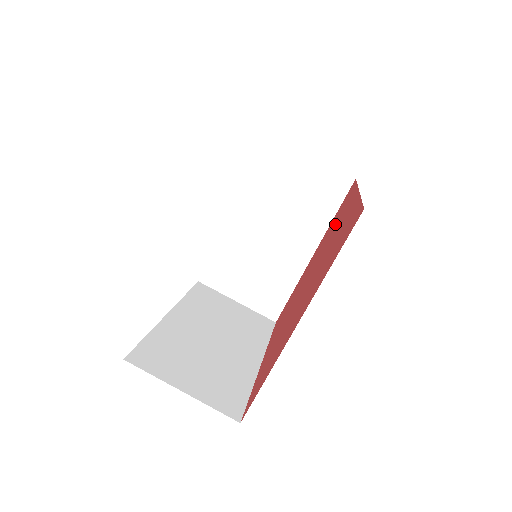
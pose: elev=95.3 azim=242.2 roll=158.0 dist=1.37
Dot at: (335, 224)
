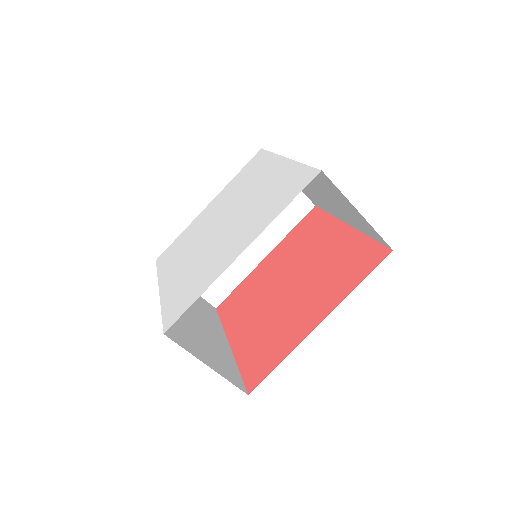
Dot at: (309, 241)
